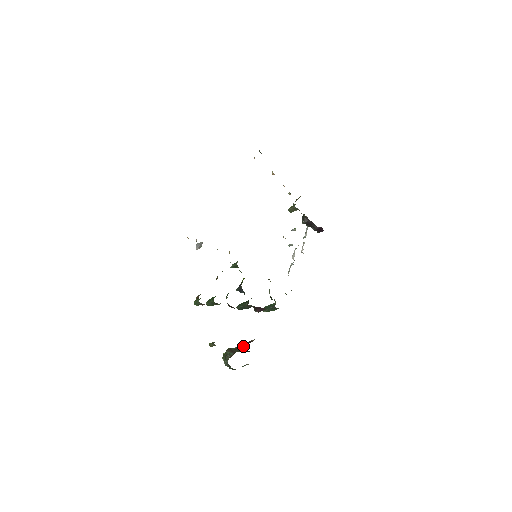
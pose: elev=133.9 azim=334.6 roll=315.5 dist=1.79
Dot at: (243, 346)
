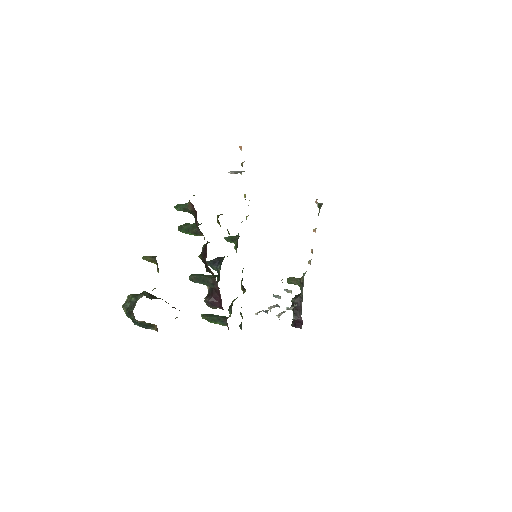
Dot at: occluded
